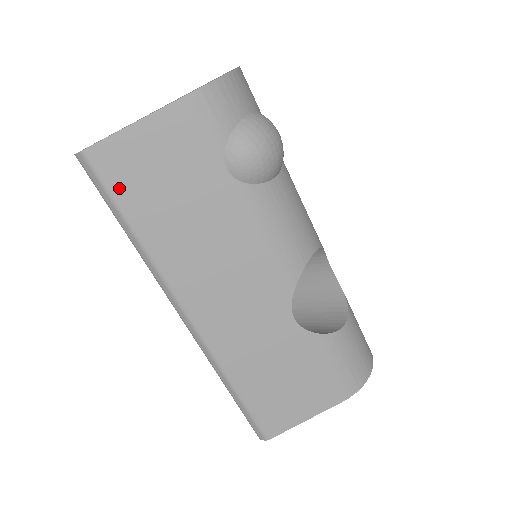
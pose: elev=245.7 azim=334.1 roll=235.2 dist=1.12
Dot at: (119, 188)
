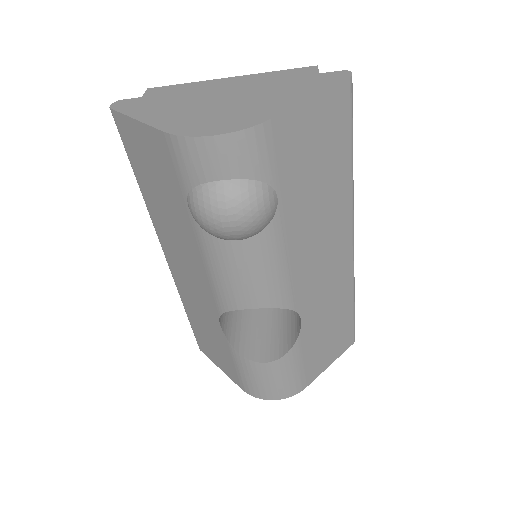
Dot at: (129, 150)
